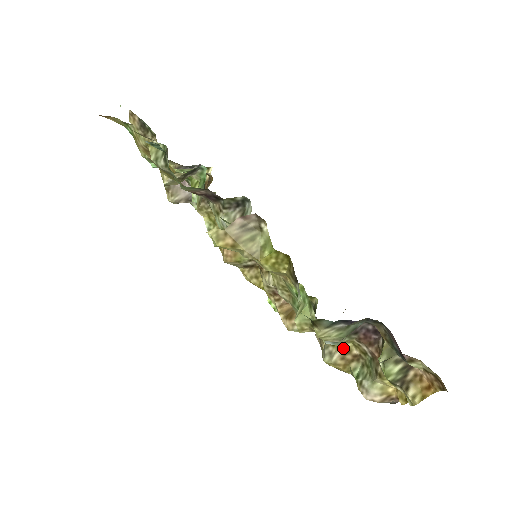
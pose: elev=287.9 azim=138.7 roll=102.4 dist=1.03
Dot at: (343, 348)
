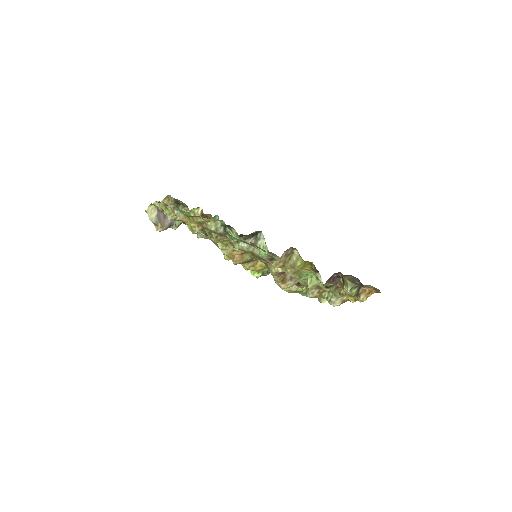
Dot at: occluded
